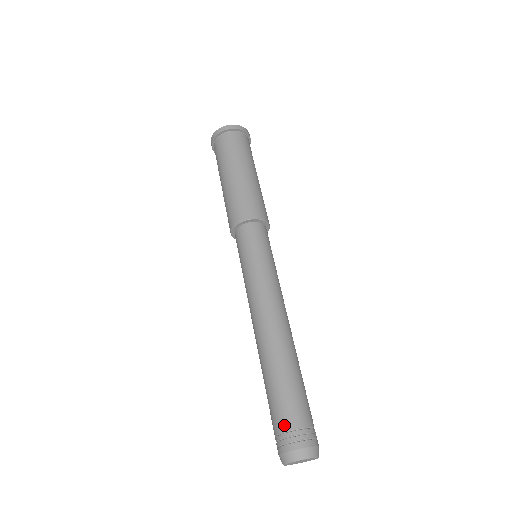
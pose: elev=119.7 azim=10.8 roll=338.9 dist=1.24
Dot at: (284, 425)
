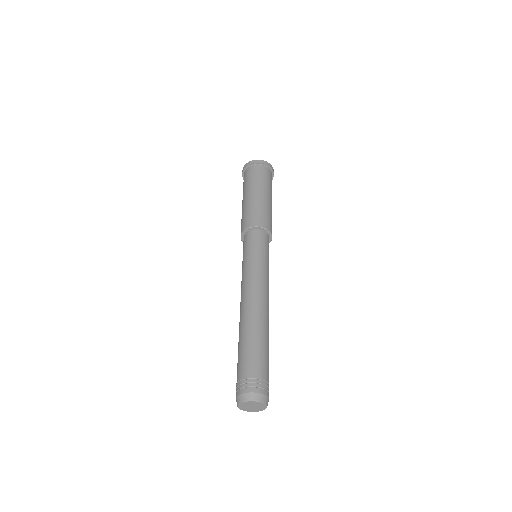
Dot at: (237, 378)
